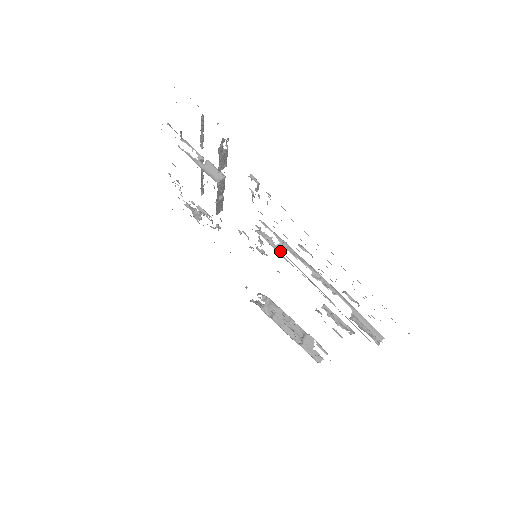
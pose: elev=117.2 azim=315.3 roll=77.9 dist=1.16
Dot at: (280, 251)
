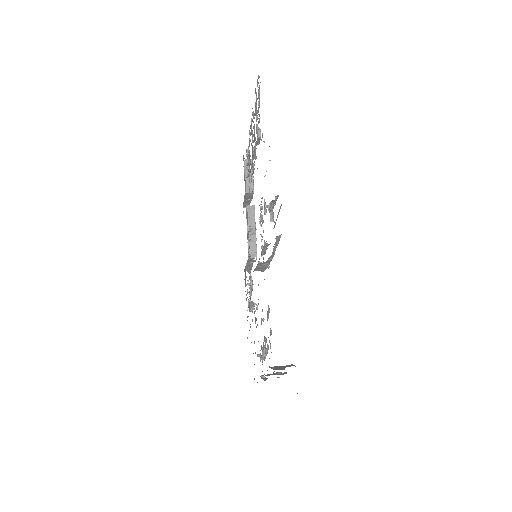
Dot at: occluded
